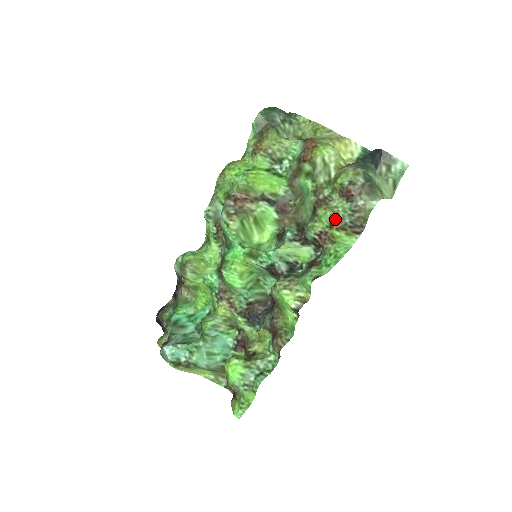
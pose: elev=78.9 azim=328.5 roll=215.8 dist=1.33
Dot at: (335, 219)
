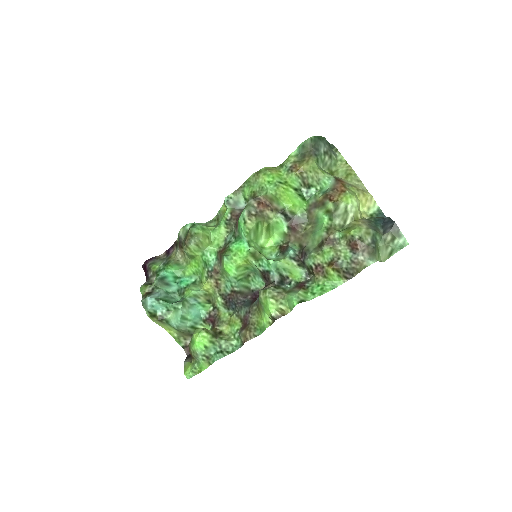
Dot at: (335, 261)
